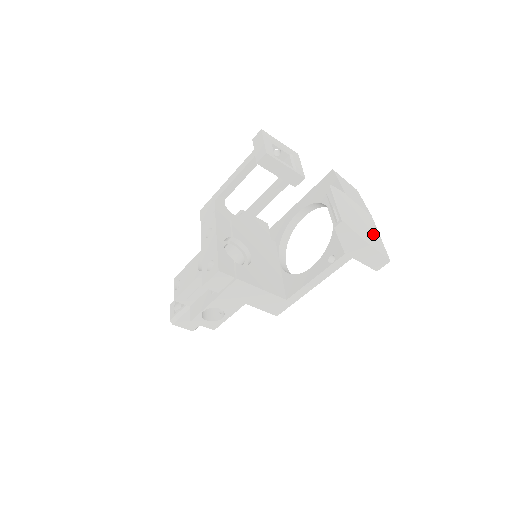
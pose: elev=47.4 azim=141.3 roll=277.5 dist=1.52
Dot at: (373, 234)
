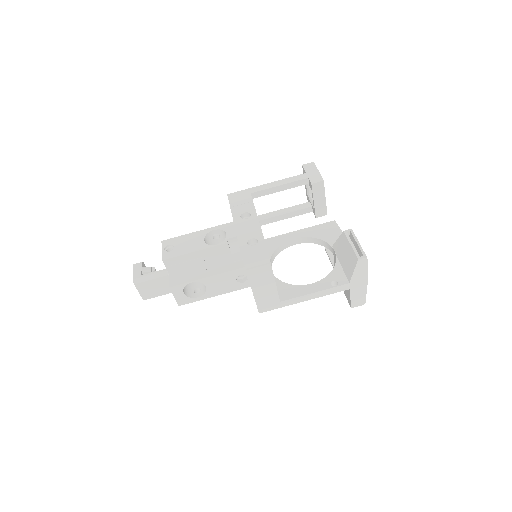
Dot at: occluded
